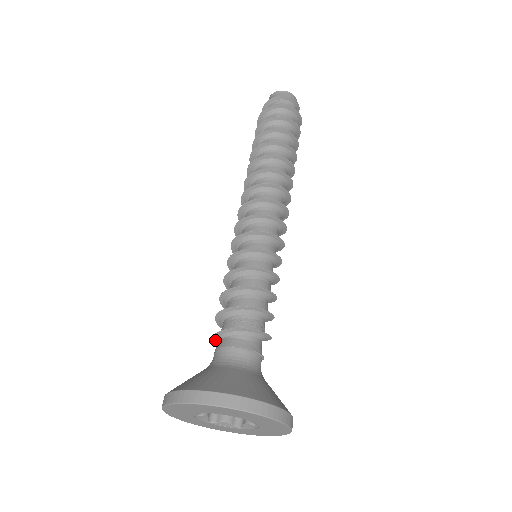
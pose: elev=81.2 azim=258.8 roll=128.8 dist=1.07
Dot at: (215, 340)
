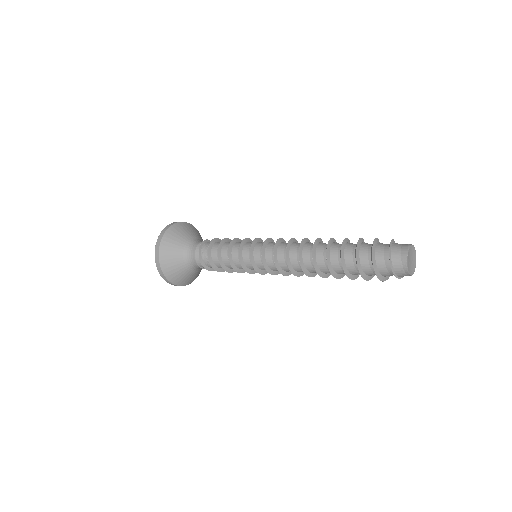
Dot at: (200, 248)
